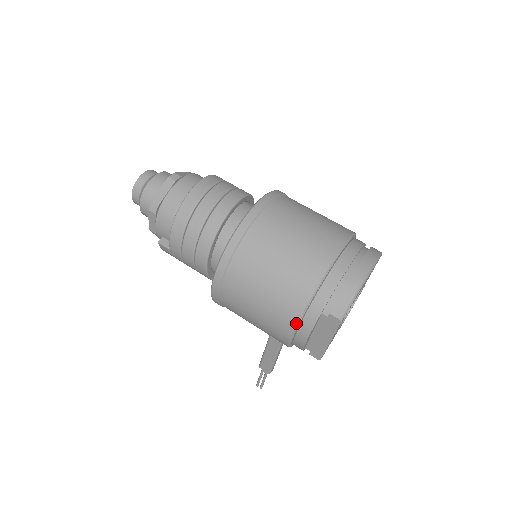
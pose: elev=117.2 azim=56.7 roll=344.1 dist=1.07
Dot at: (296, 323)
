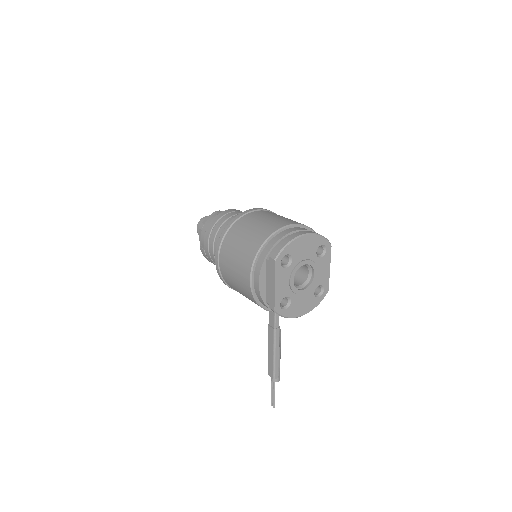
Dot at: (251, 267)
